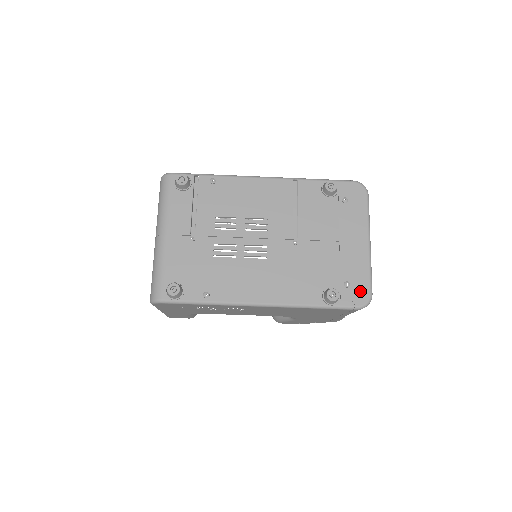
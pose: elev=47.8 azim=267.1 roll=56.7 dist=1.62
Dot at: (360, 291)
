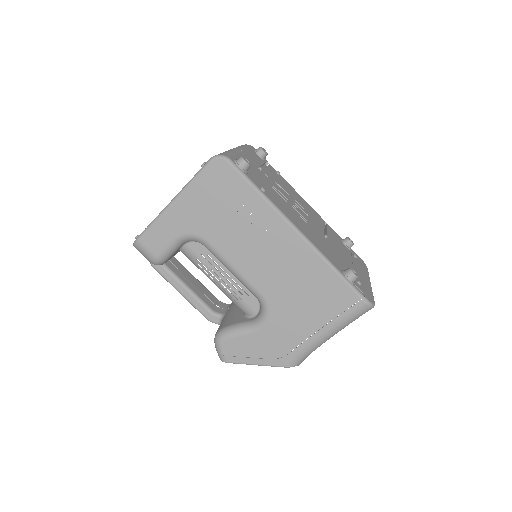
Dot at: (368, 294)
